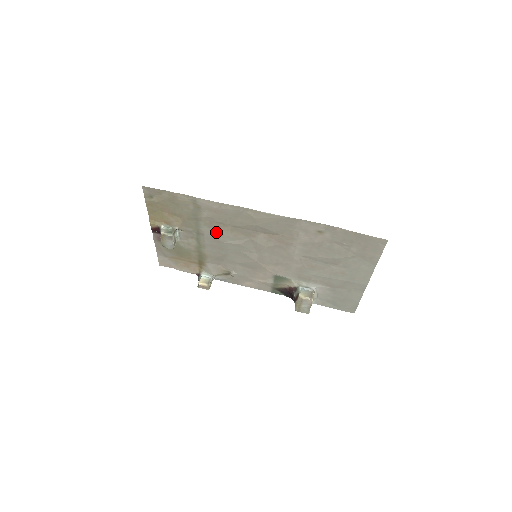
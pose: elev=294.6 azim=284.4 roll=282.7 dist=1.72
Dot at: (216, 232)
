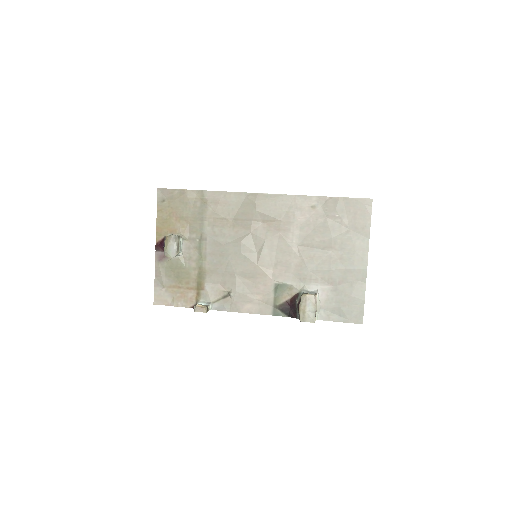
Dot at: (218, 232)
